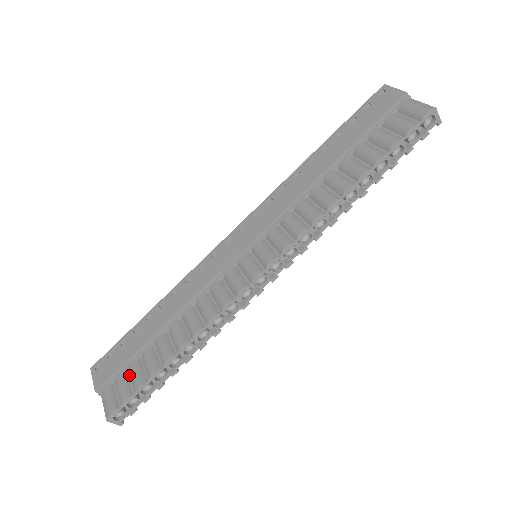
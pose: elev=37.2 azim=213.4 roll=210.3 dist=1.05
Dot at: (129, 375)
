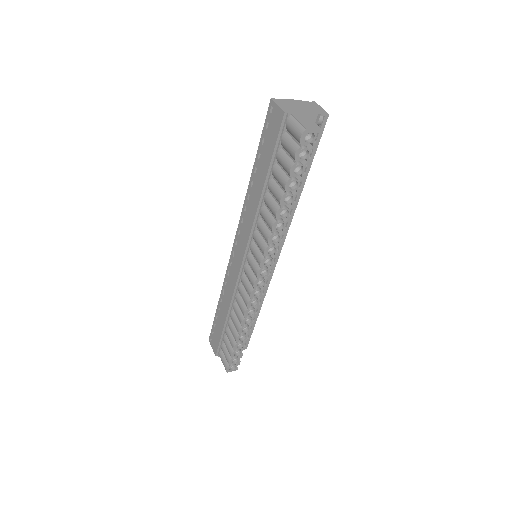
Dot at: occluded
